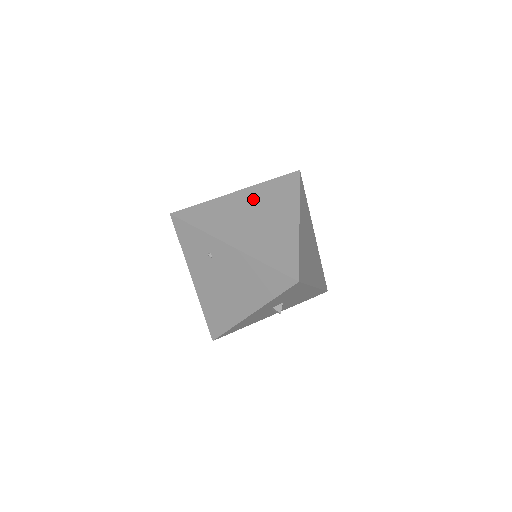
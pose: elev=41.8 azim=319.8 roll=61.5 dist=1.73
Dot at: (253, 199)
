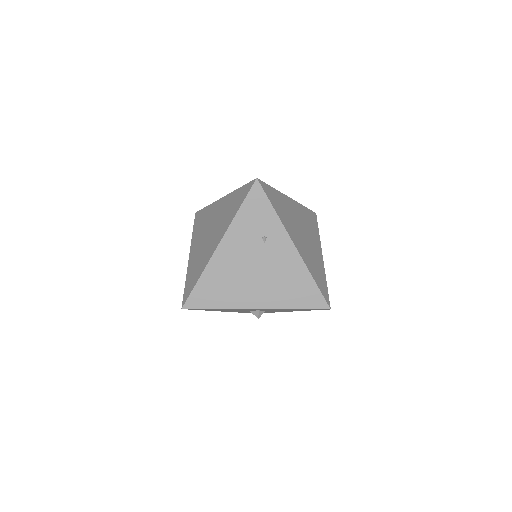
Dot at: (299, 214)
